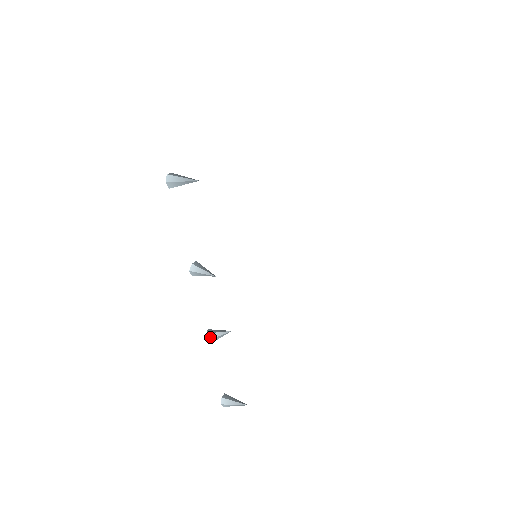
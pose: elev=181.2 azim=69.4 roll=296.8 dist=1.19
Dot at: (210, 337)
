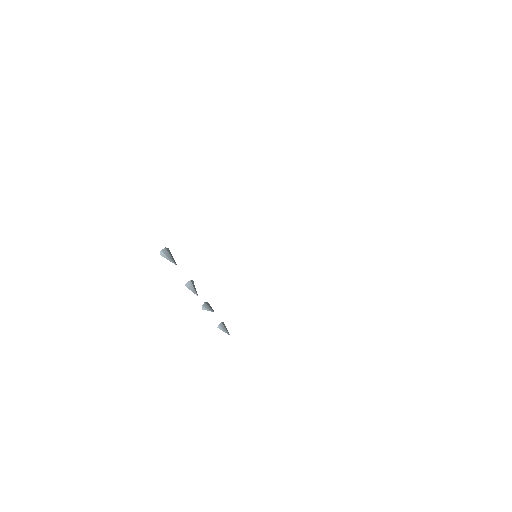
Dot at: (204, 309)
